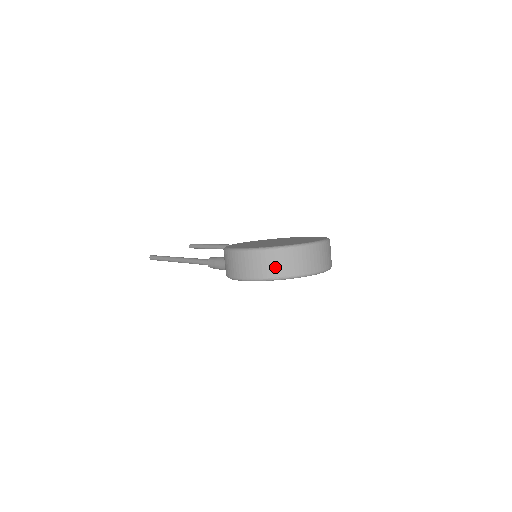
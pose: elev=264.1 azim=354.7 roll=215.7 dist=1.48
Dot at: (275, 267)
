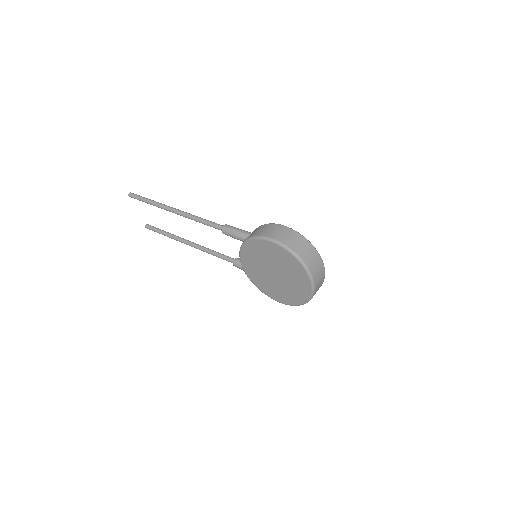
Dot at: (308, 256)
